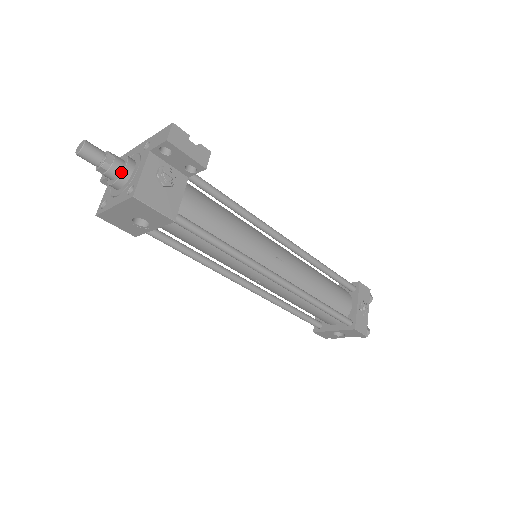
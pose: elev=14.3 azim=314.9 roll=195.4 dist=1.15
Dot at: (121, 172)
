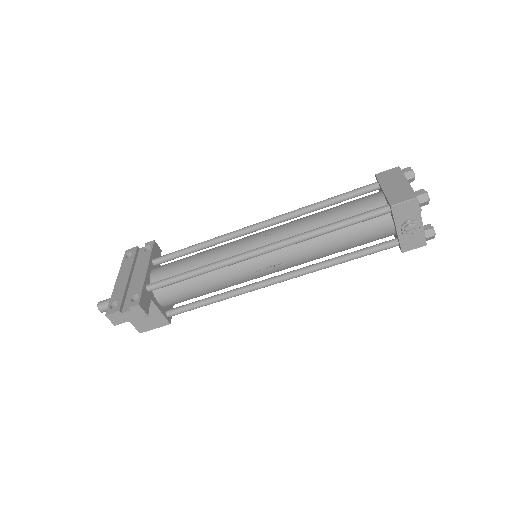
Dot at: occluded
